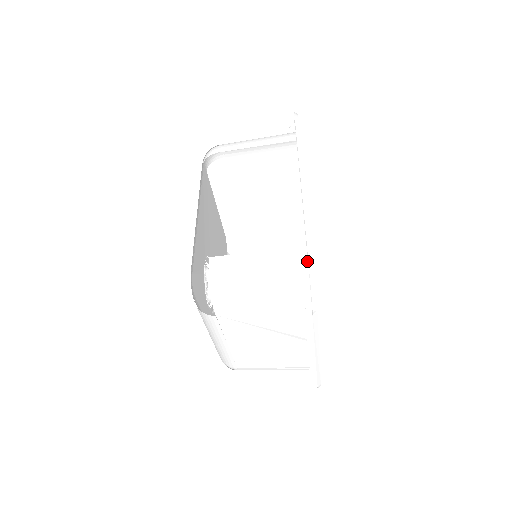
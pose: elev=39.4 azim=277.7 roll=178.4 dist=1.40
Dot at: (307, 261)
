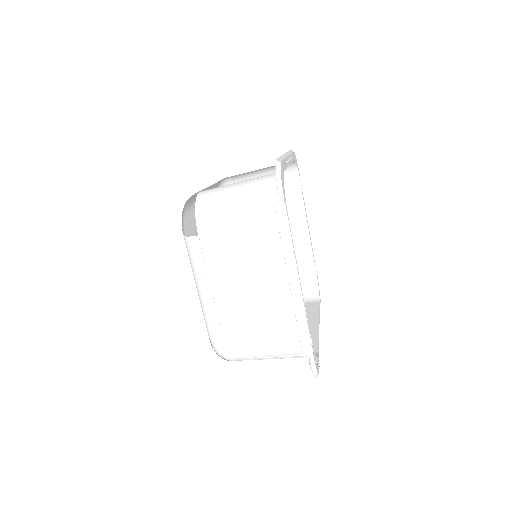
Dot at: occluded
